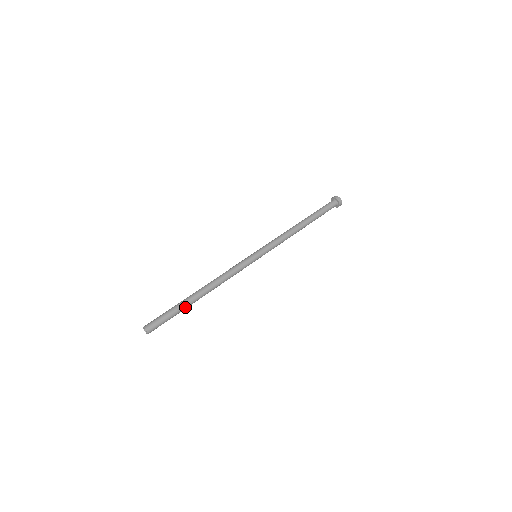
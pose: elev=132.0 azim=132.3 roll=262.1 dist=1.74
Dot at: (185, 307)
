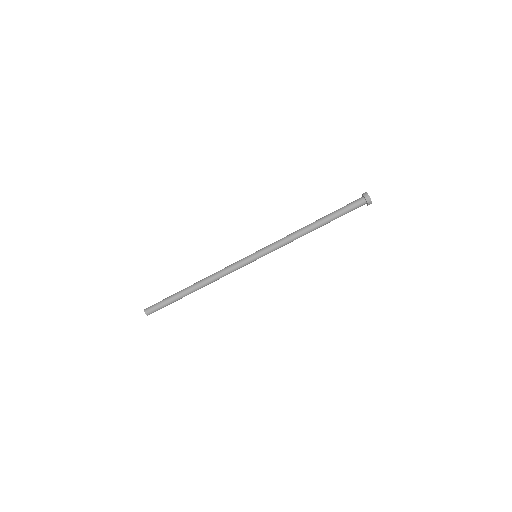
Dot at: (181, 298)
